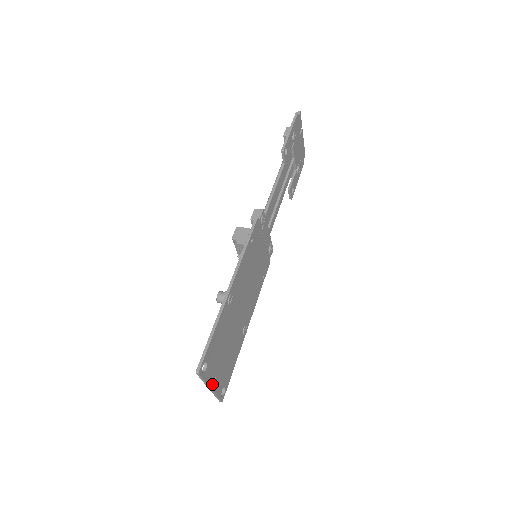
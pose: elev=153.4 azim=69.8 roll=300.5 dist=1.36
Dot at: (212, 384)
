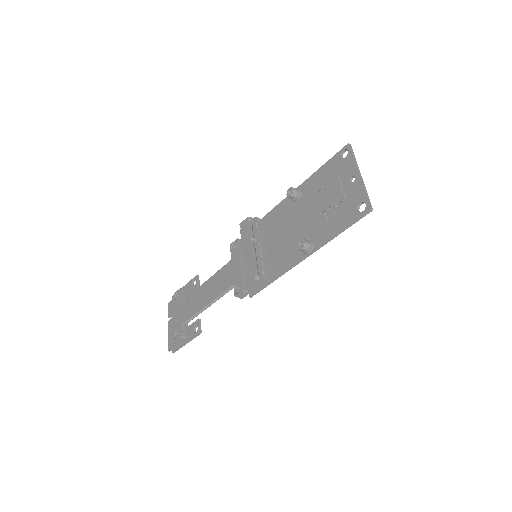
Dot at: (357, 176)
